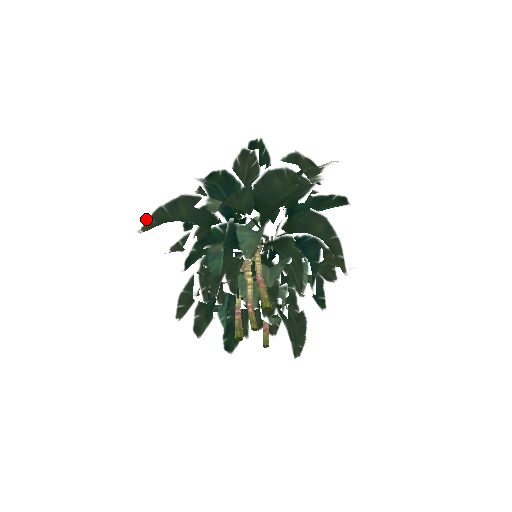
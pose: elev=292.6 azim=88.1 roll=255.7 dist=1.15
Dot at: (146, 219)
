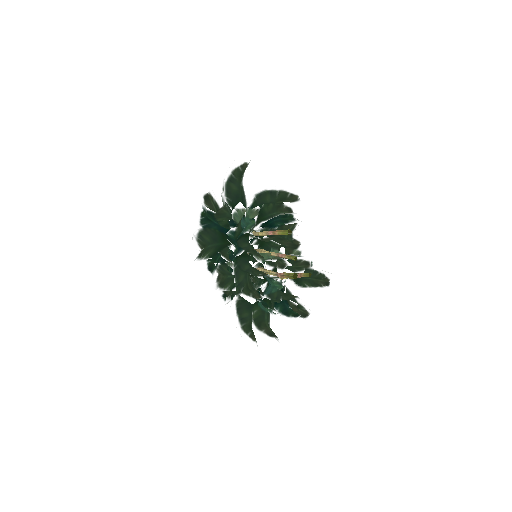
Dot at: (197, 243)
